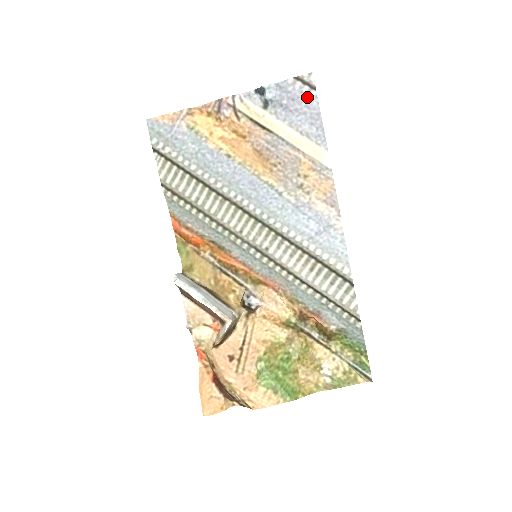
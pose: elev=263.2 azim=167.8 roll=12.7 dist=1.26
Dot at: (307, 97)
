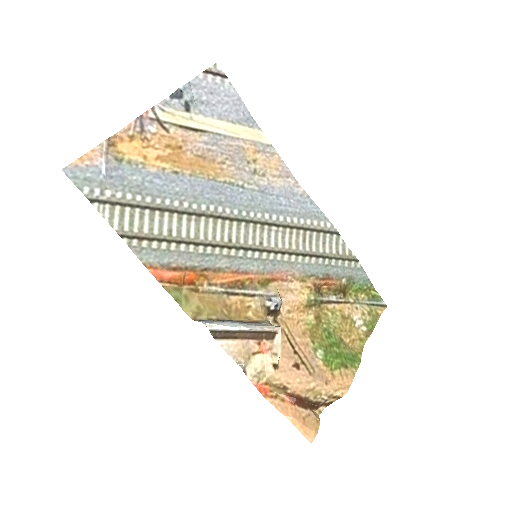
Dot at: (223, 87)
